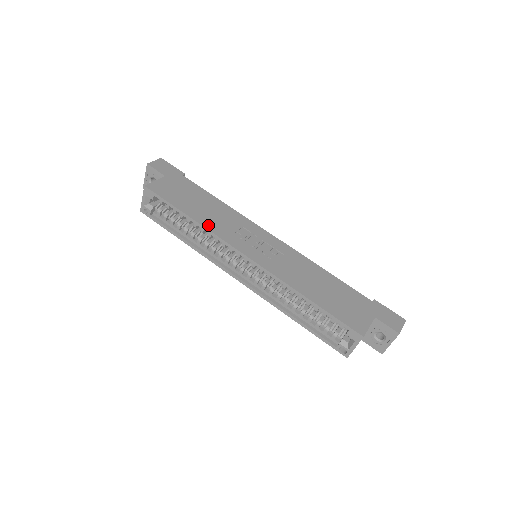
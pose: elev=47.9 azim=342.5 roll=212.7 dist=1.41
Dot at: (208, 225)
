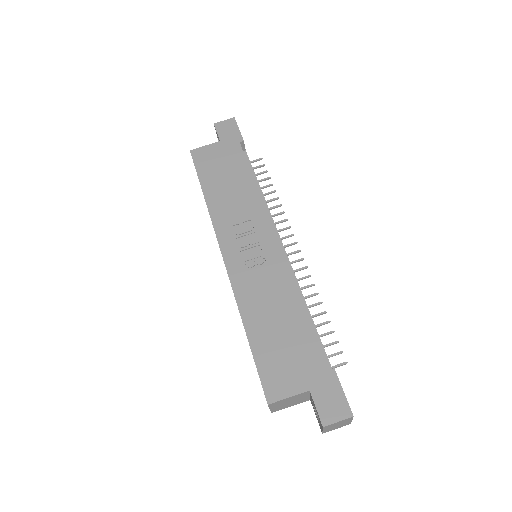
Dot at: (214, 209)
